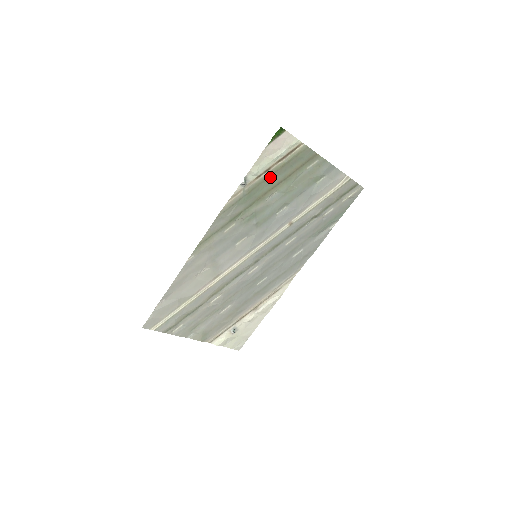
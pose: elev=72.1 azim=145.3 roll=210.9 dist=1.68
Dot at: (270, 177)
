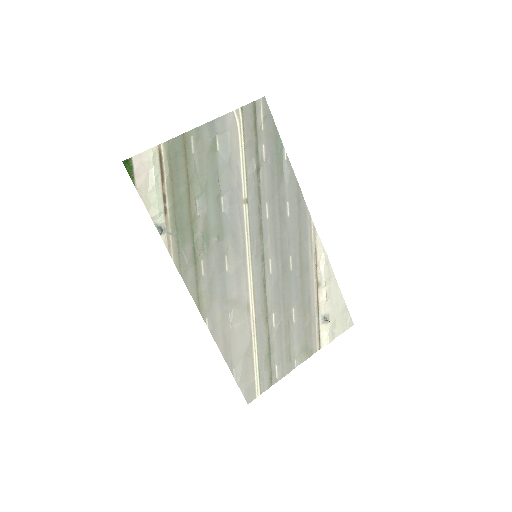
Dot at: (175, 199)
